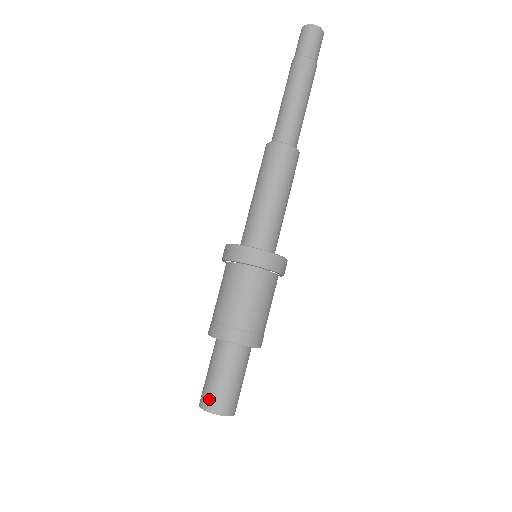
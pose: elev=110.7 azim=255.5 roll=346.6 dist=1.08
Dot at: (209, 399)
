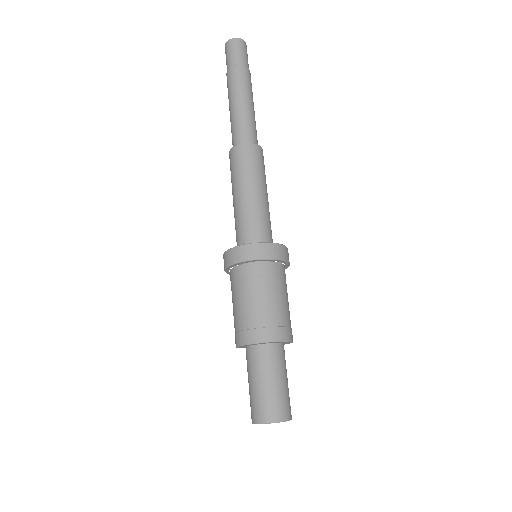
Dot at: (261, 410)
